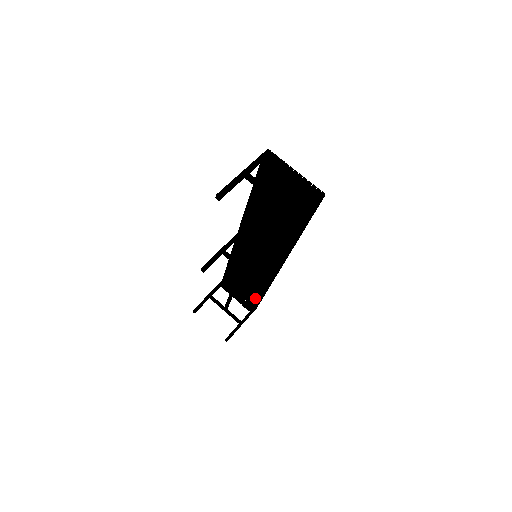
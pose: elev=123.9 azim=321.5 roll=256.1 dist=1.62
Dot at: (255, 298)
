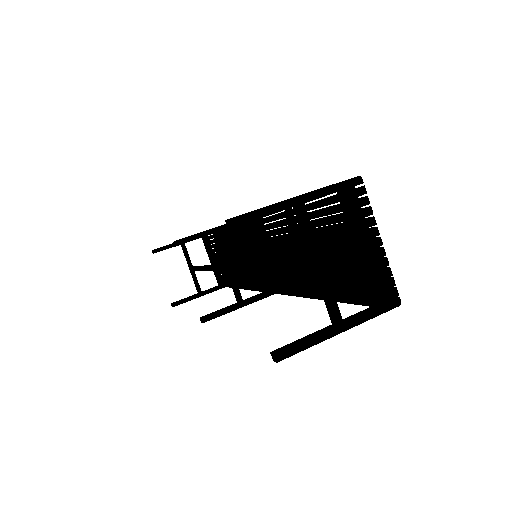
Dot at: occluded
